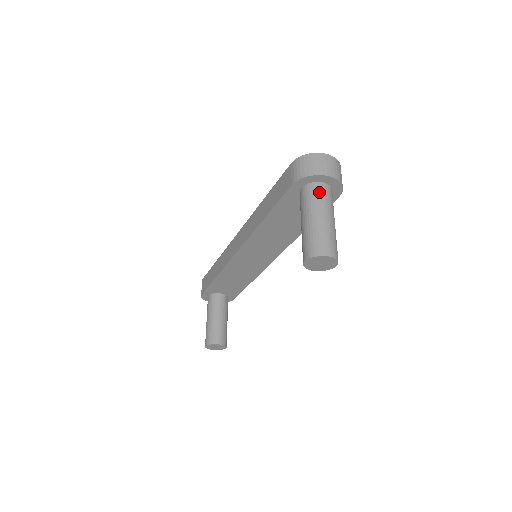
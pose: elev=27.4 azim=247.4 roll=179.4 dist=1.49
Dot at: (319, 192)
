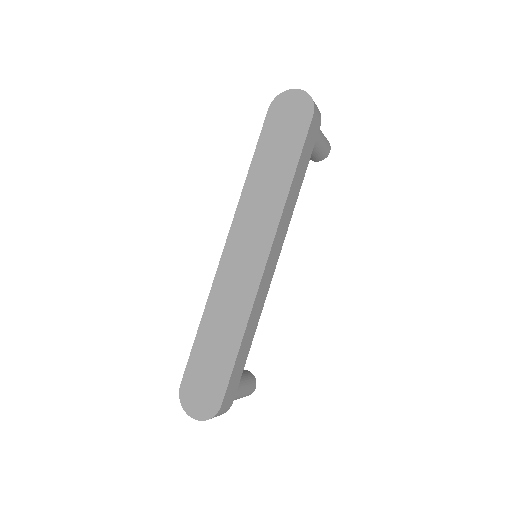
Dot at: occluded
